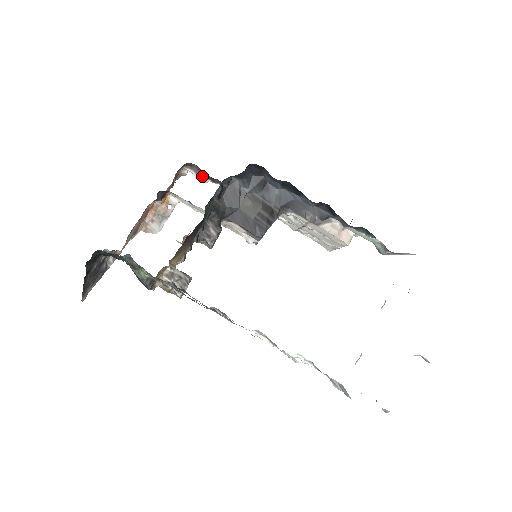
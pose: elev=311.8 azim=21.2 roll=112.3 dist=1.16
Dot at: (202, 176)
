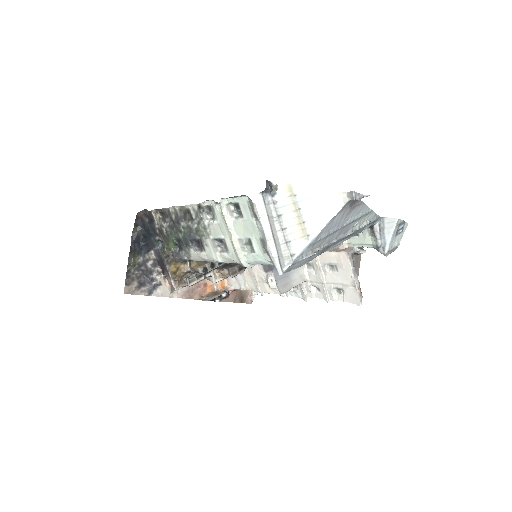
Dot at: occluded
